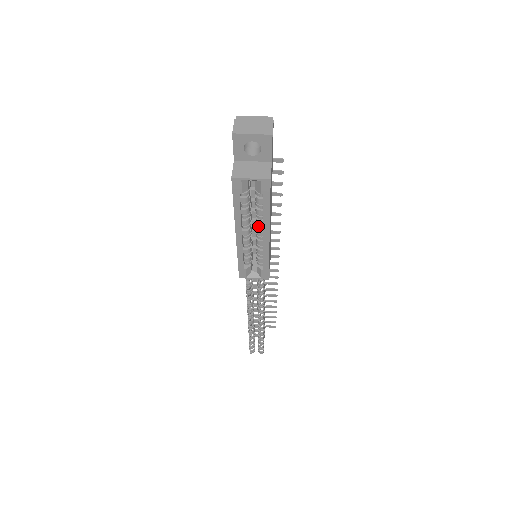
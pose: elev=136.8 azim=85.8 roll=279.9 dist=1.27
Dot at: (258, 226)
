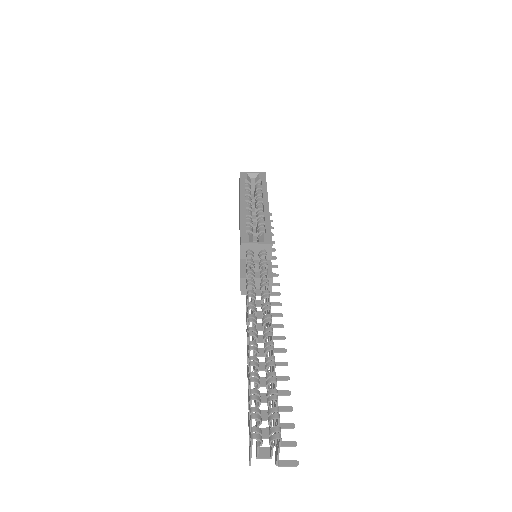
Dot at: (258, 205)
